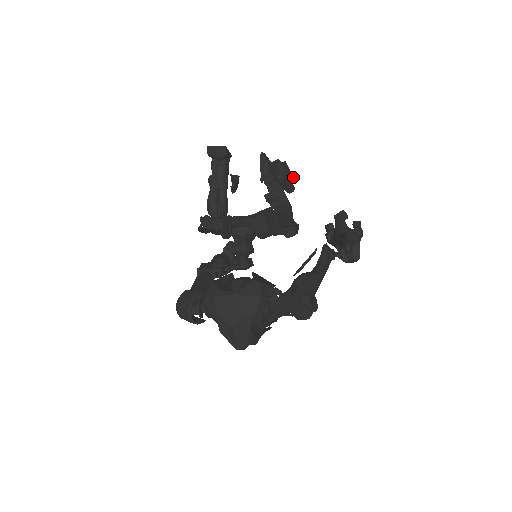
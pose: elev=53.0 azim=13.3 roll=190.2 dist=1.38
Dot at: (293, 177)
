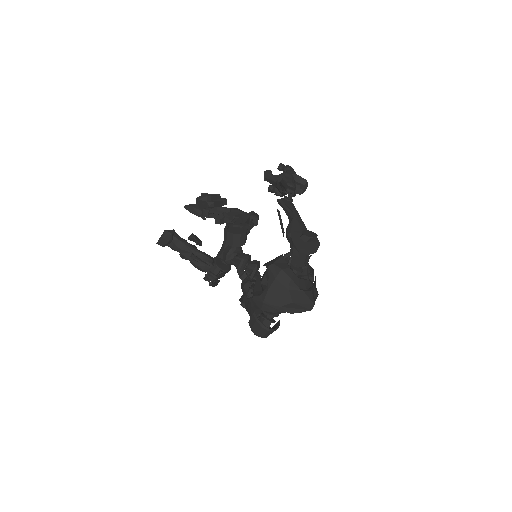
Dot at: (216, 194)
